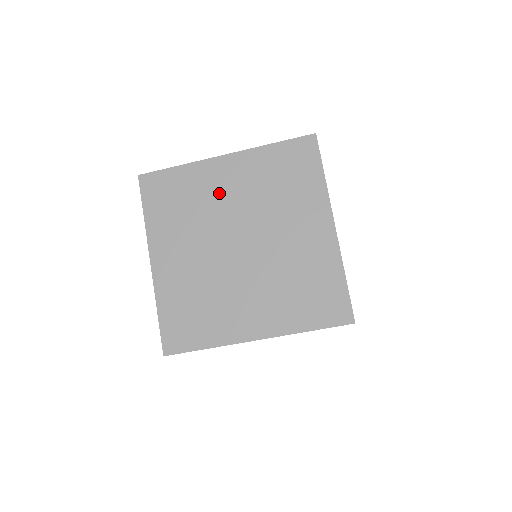
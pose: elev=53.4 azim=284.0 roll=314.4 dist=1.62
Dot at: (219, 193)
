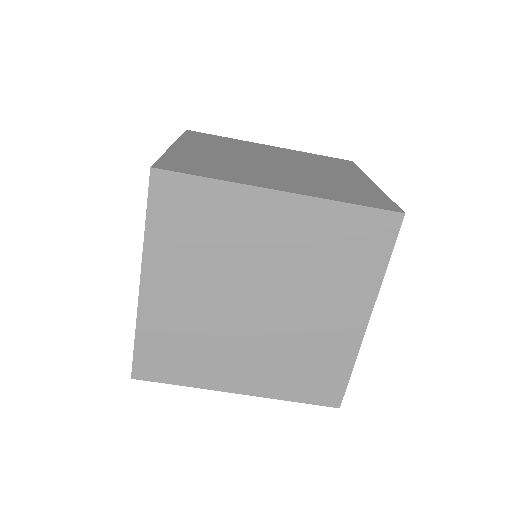
Dot at: (261, 150)
